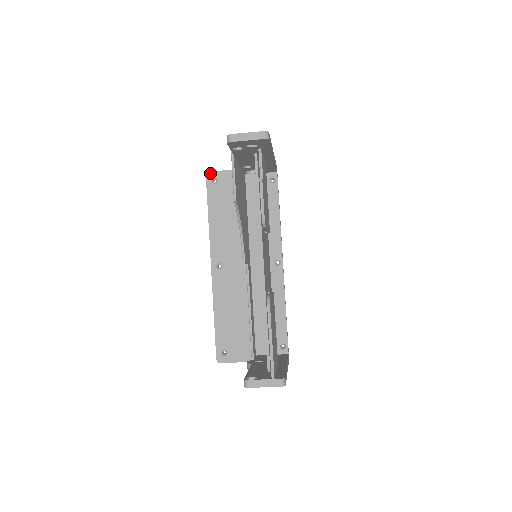
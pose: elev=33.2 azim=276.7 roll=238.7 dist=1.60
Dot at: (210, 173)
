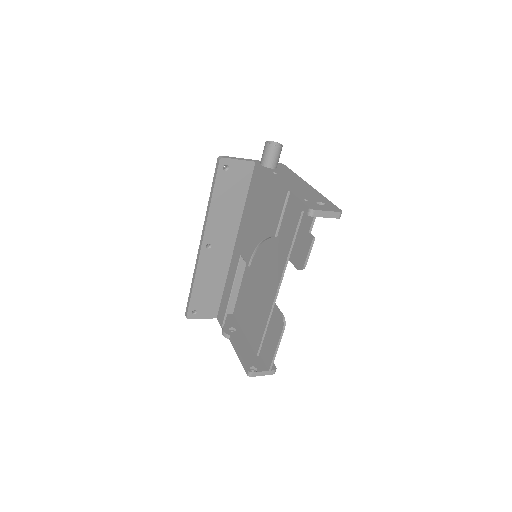
Dot at: (224, 159)
